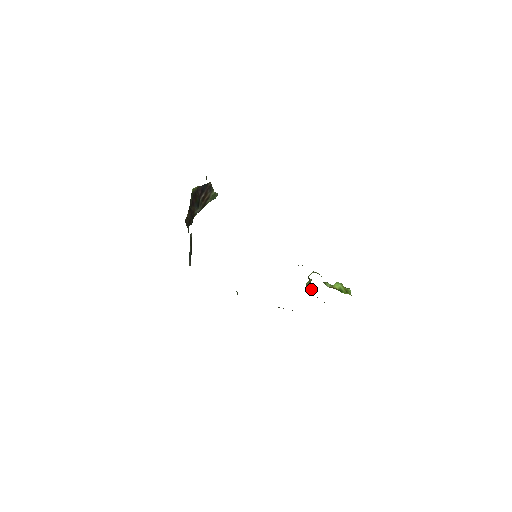
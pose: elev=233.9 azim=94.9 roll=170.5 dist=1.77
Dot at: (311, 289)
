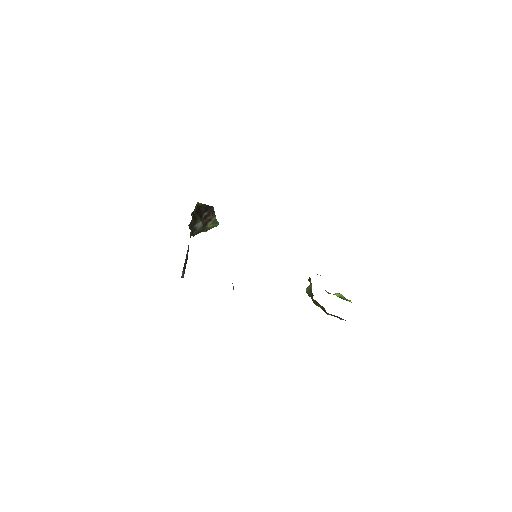
Dot at: (311, 293)
